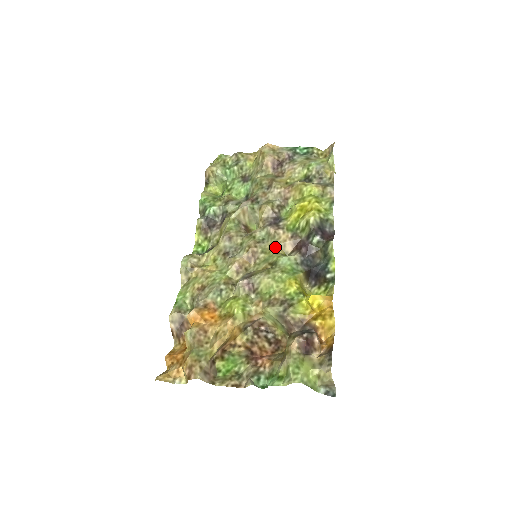
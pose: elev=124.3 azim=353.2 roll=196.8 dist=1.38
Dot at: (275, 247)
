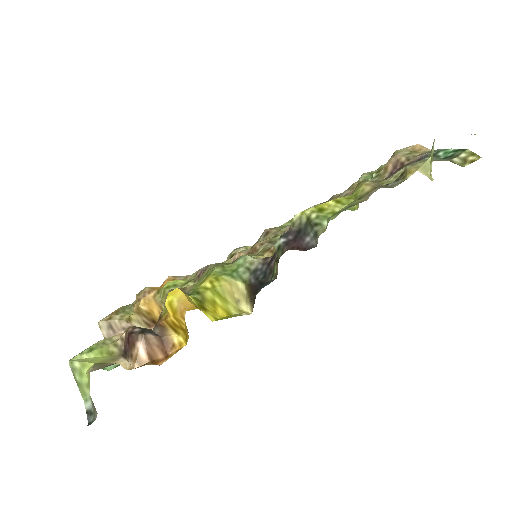
Dot at: (267, 249)
